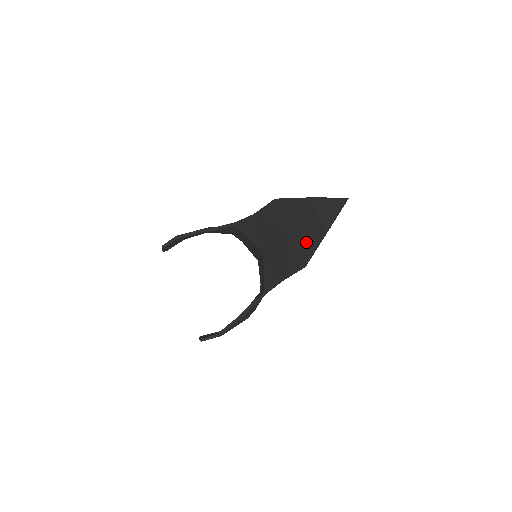
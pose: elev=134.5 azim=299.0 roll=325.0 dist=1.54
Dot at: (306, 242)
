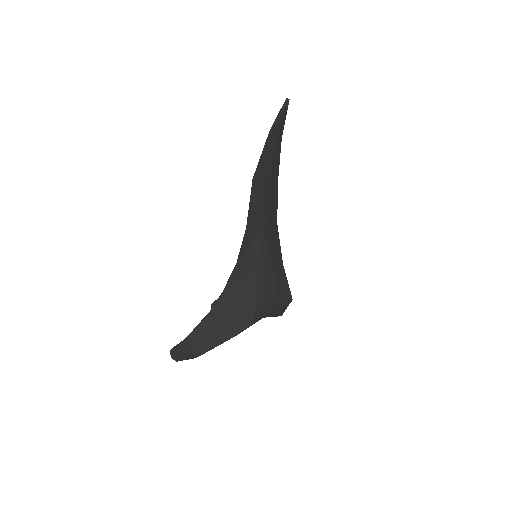
Dot at: occluded
